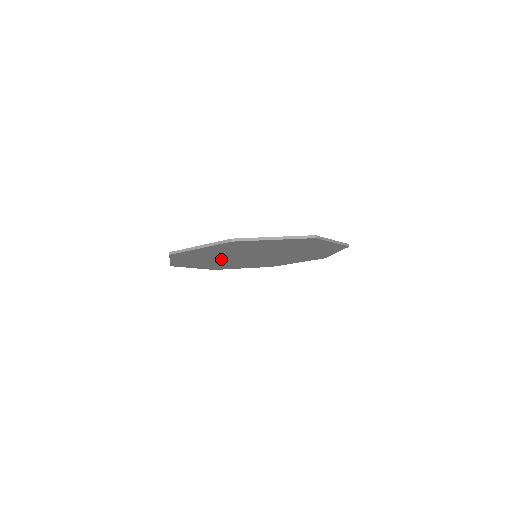
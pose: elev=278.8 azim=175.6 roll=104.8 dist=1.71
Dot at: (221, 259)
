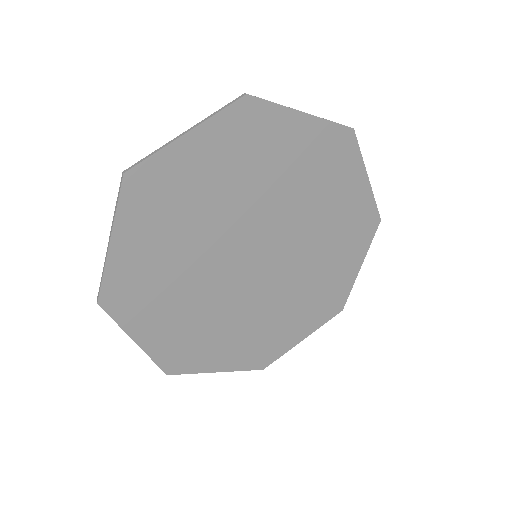
Dot at: (213, 298)
